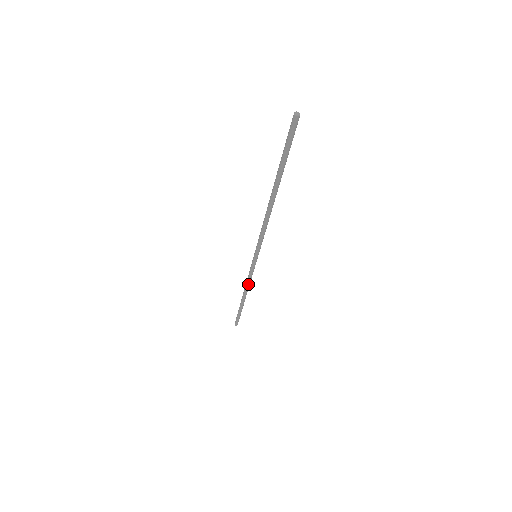
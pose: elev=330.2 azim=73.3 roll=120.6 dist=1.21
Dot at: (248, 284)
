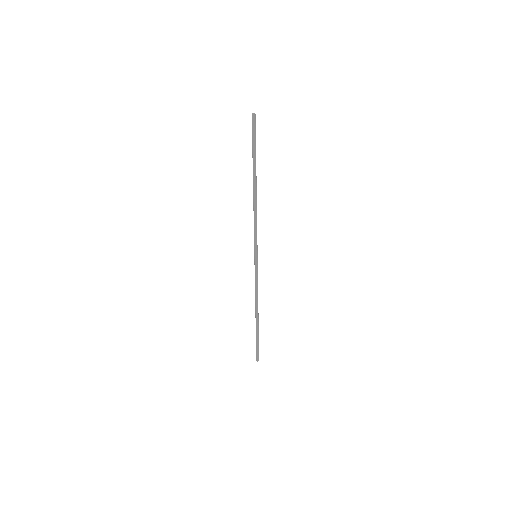
Dot at: (256, 294)
